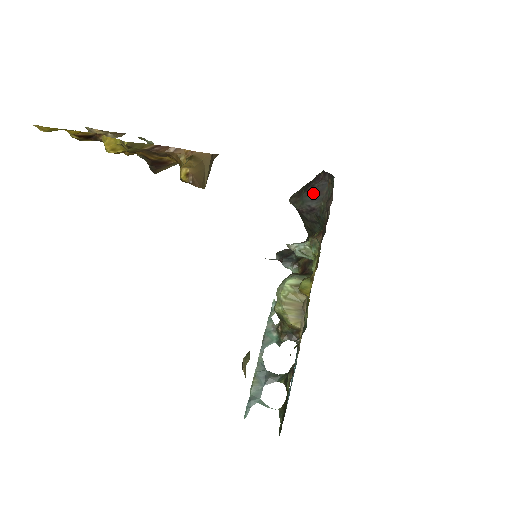
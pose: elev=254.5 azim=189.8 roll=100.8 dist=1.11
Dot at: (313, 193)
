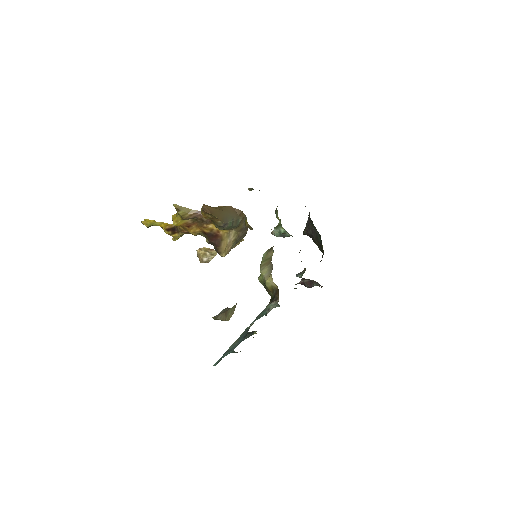
Dot at: occluded
